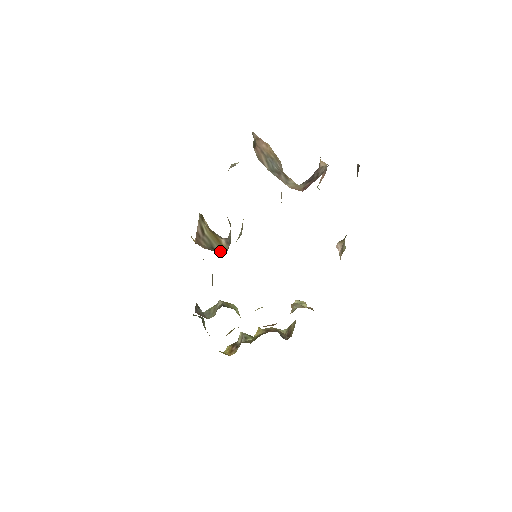
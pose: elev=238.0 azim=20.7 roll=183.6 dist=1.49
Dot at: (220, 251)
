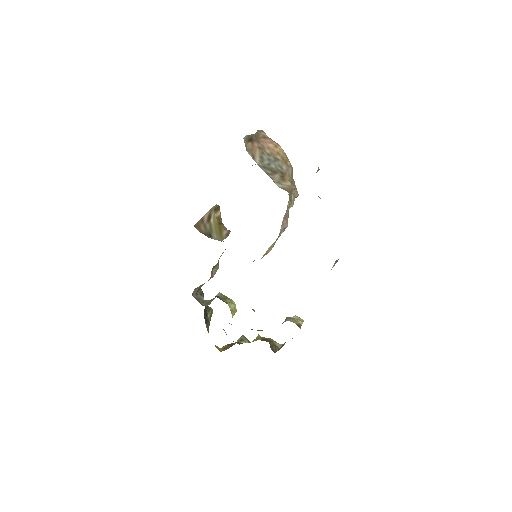
Dot at: (215, 239)
